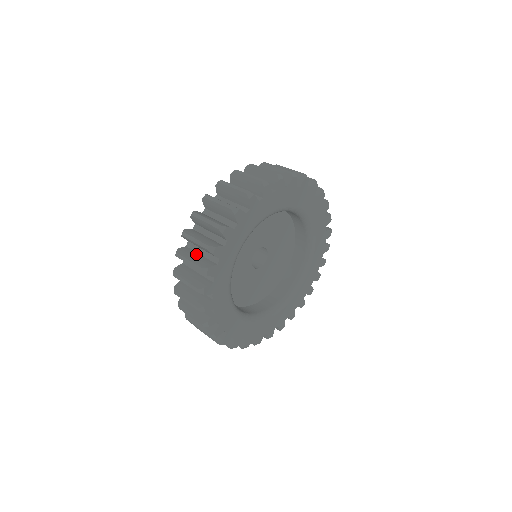
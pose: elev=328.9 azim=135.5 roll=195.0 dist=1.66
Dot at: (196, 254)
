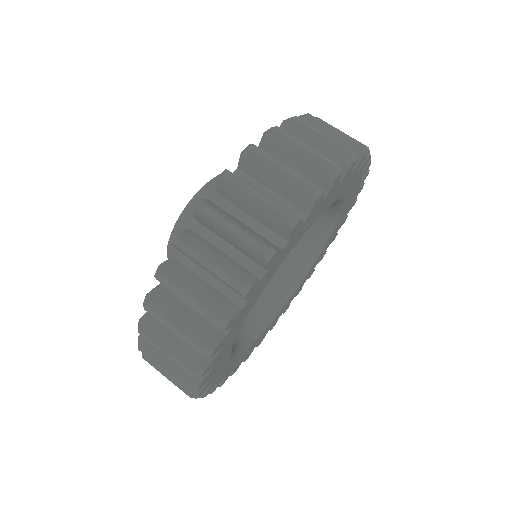
Dot at: occluded
